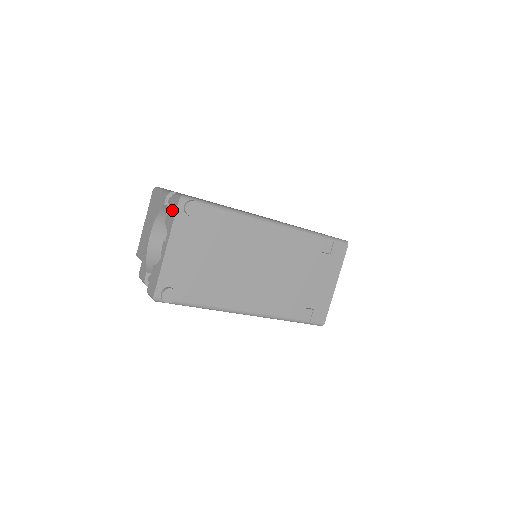
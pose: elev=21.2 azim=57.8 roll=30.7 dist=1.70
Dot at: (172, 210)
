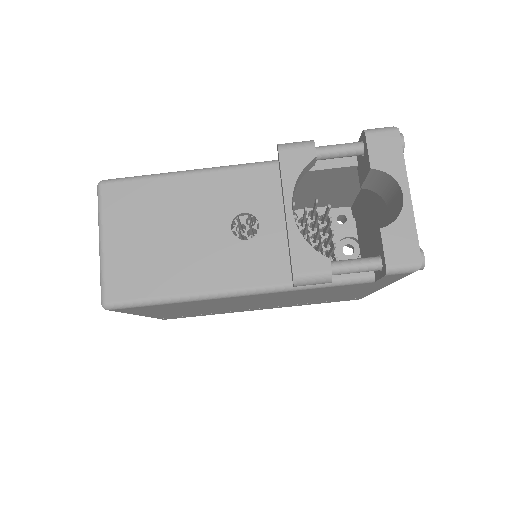
Dot at: (387, 147)
